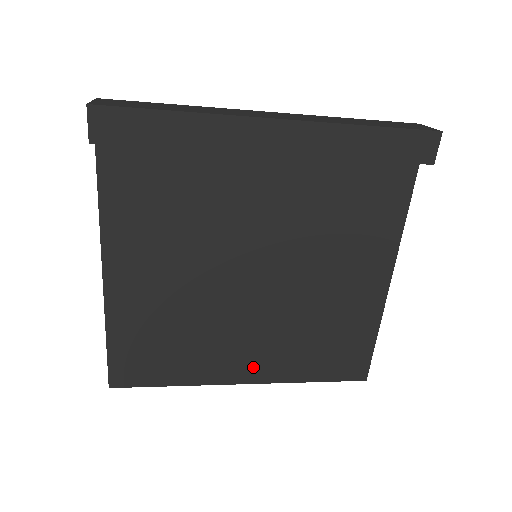
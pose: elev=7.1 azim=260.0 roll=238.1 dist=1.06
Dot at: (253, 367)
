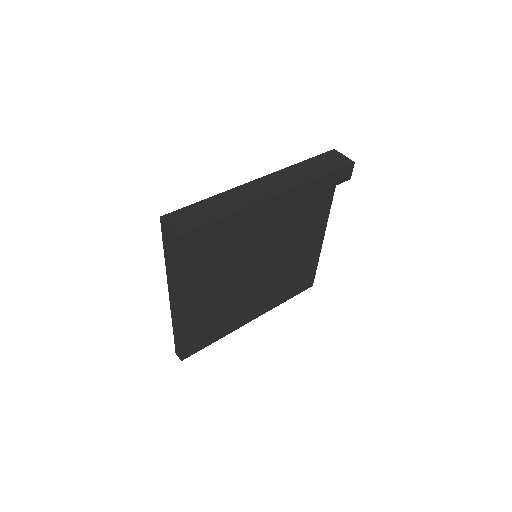
Dot at: (257, 310)
